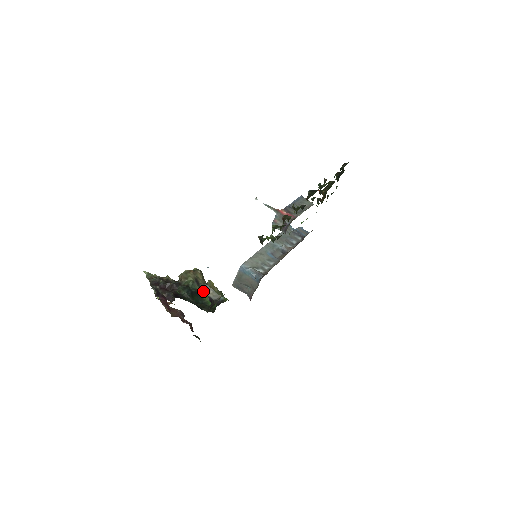
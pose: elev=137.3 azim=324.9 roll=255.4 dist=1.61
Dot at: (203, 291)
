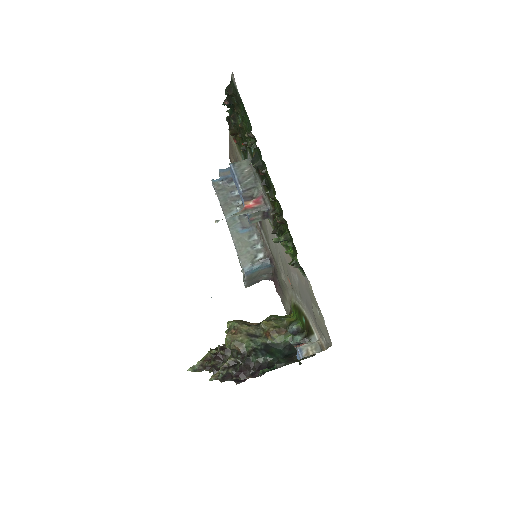
Dot at: (270, 338)
